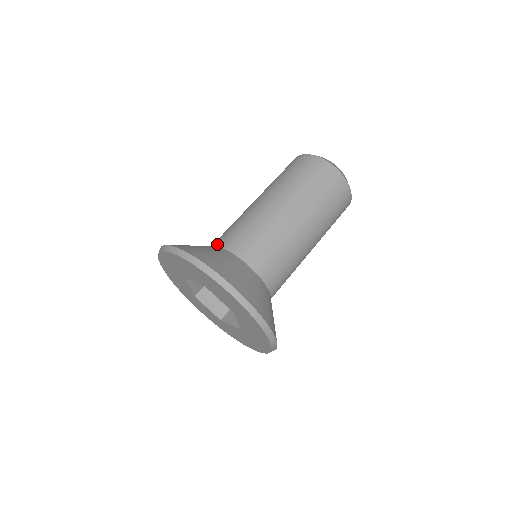
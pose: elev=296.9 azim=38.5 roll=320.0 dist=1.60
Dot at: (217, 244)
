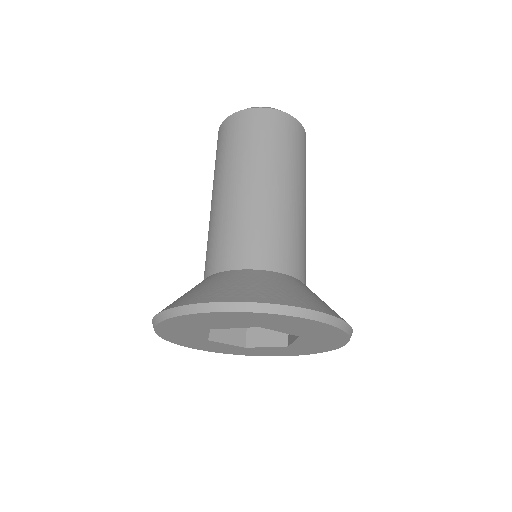
Dot at: (229, 267)
